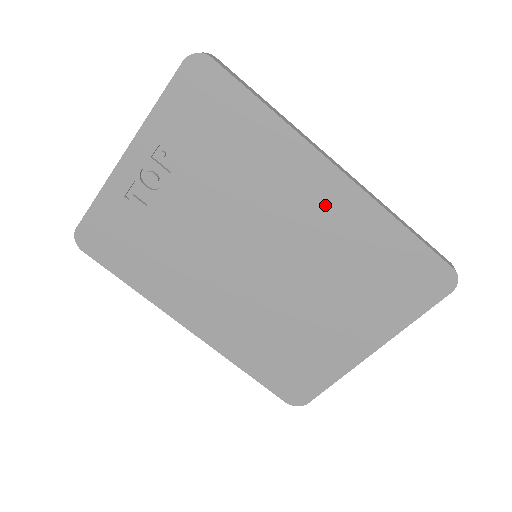
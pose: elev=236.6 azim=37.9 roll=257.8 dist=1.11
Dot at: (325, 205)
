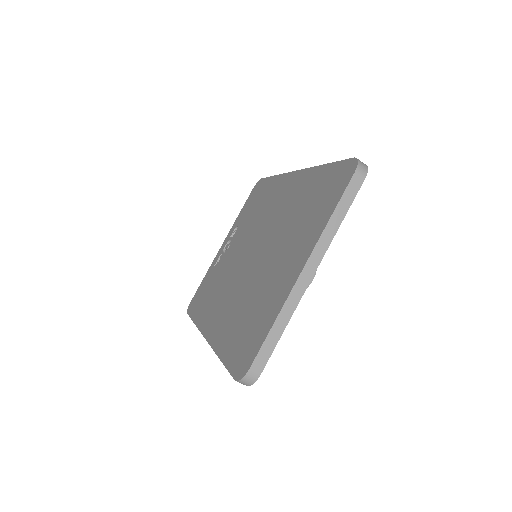
Dot at: (288, 193)
